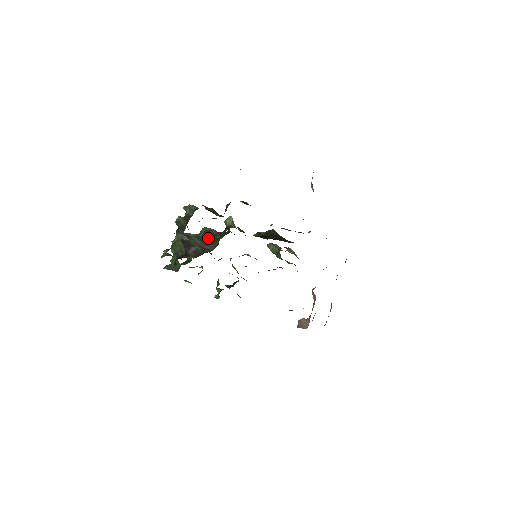
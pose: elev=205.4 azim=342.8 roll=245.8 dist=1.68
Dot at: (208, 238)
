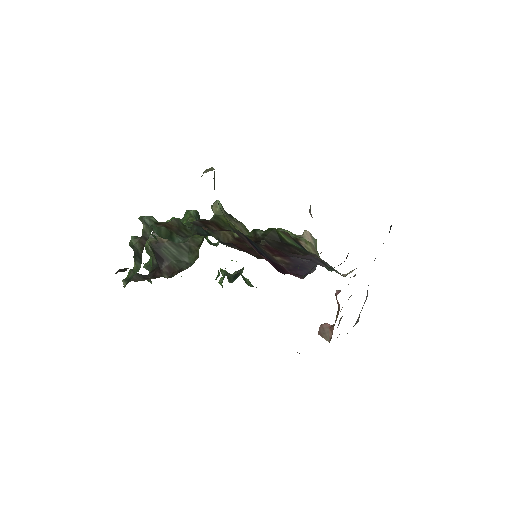
Dot at: (186, 242)
